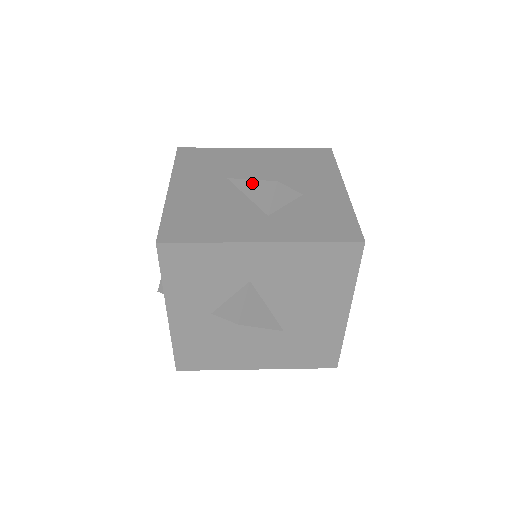
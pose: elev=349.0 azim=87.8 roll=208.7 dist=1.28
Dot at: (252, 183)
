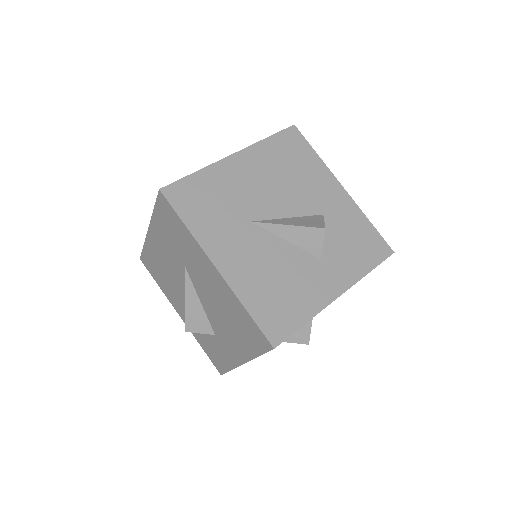
Dot at: (291, 229)
